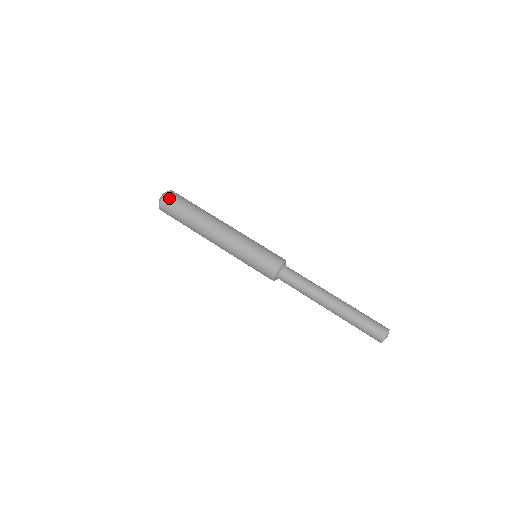
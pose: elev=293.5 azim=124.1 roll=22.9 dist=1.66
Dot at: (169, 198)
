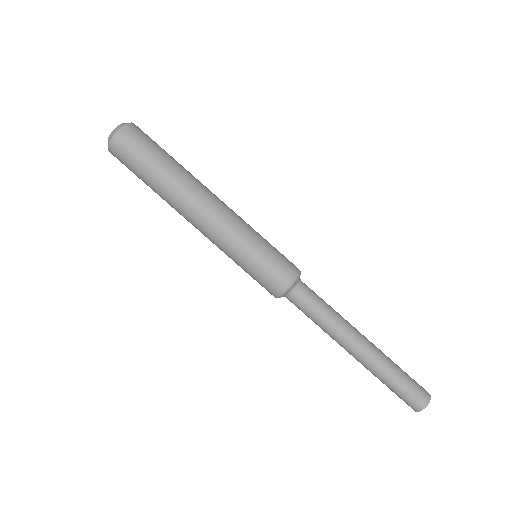
Dot at: (119, 146)
